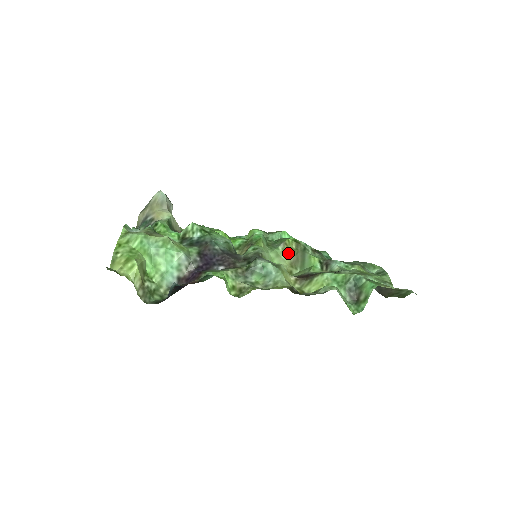
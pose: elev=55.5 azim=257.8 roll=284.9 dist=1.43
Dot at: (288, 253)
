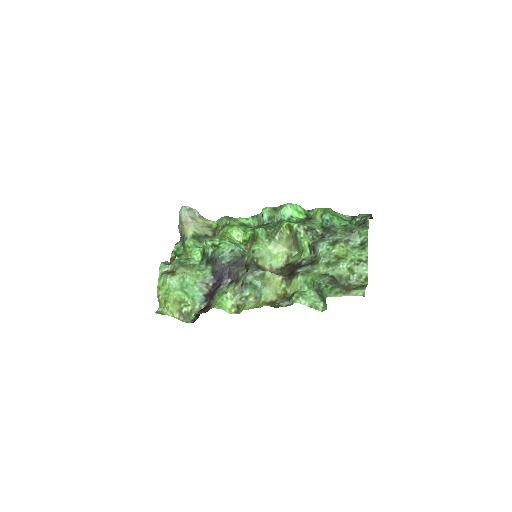
Dot at: (284, 240)
